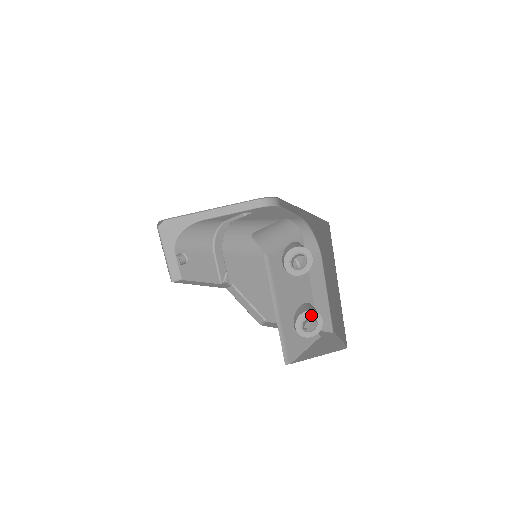
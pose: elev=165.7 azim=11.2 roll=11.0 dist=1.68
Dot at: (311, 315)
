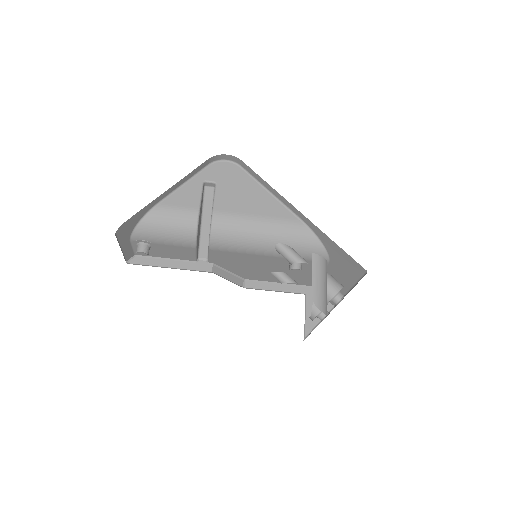
Dot at: occluded
